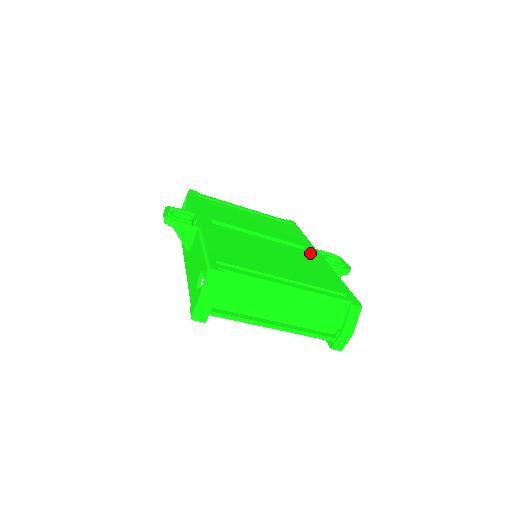
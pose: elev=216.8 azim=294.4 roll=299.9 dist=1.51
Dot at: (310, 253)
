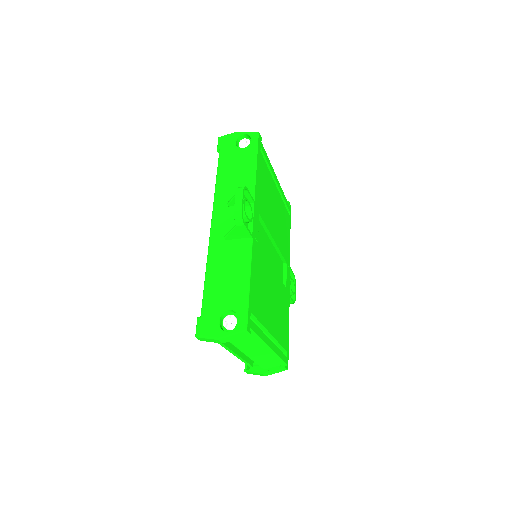
Dot at: (287, 277)
